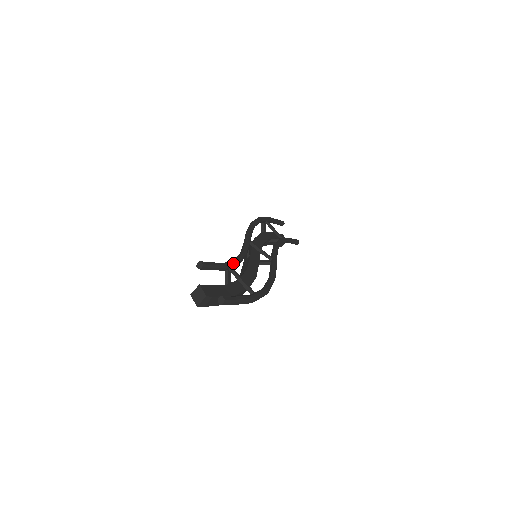
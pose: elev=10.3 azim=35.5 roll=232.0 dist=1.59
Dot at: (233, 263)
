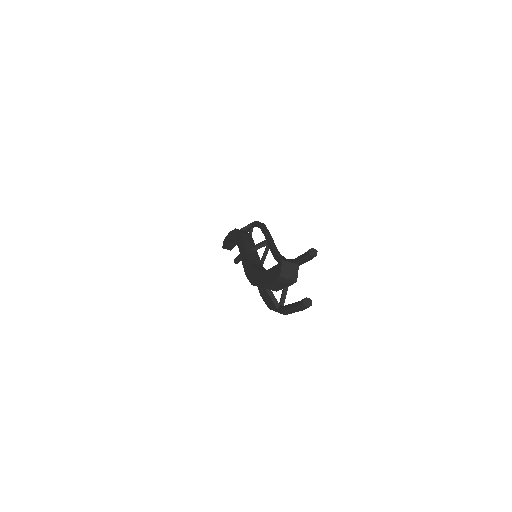
Dot at: occluded
